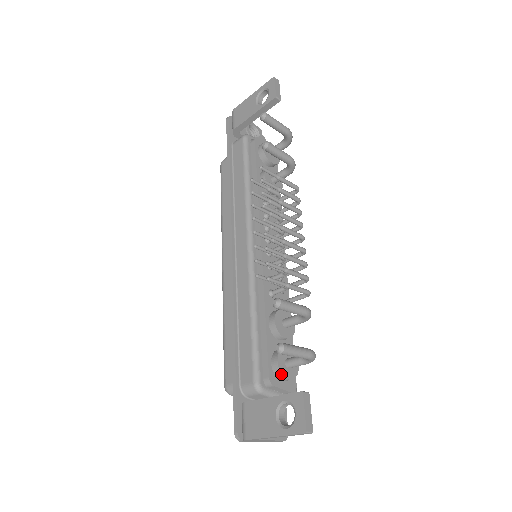
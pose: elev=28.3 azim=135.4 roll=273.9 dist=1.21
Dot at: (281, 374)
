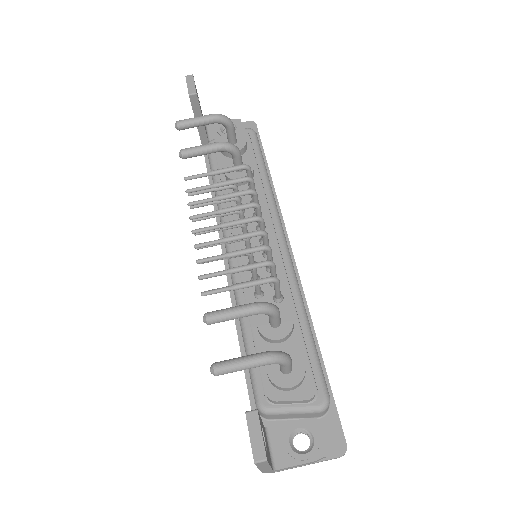
Dot at: (276, 386)
